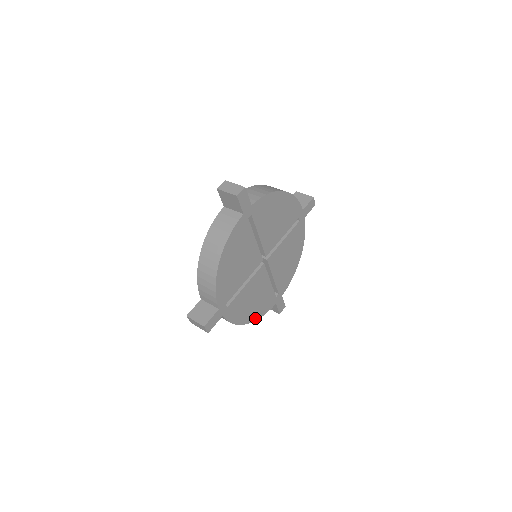
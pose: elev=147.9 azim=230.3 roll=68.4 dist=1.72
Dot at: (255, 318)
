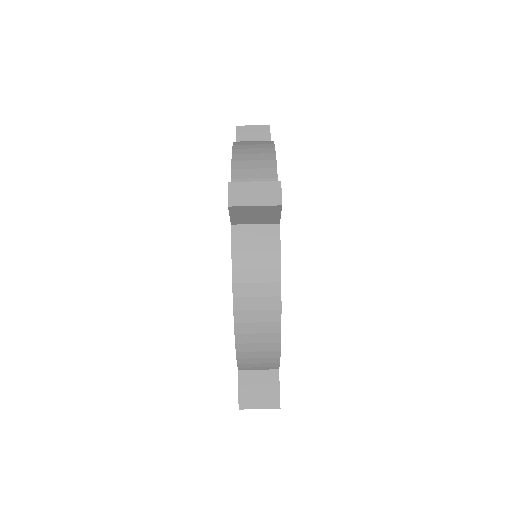
Dot at: occluded
